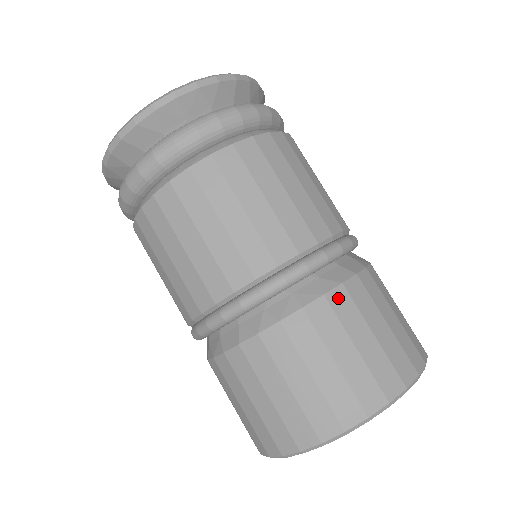
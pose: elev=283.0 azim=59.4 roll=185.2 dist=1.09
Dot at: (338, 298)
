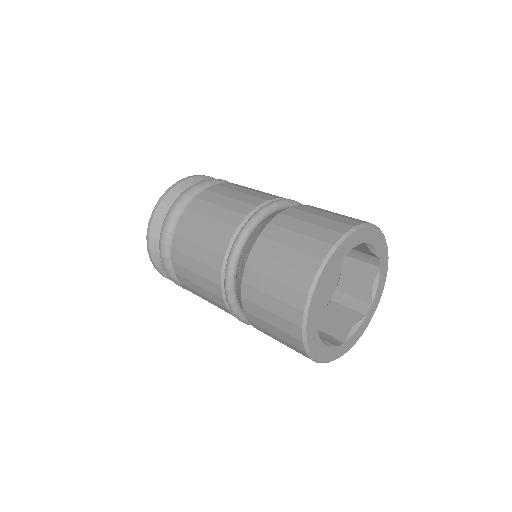
Dot at: (253, 261)
